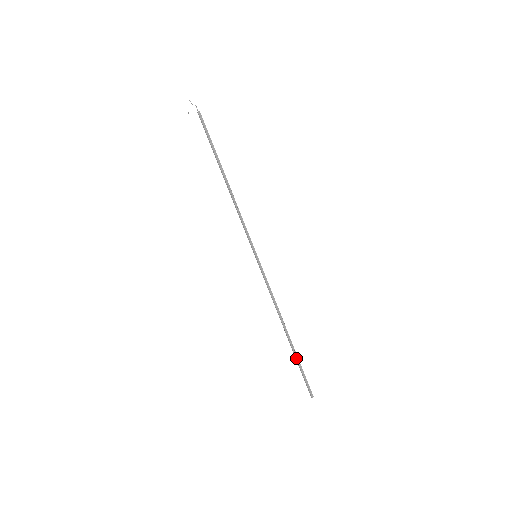
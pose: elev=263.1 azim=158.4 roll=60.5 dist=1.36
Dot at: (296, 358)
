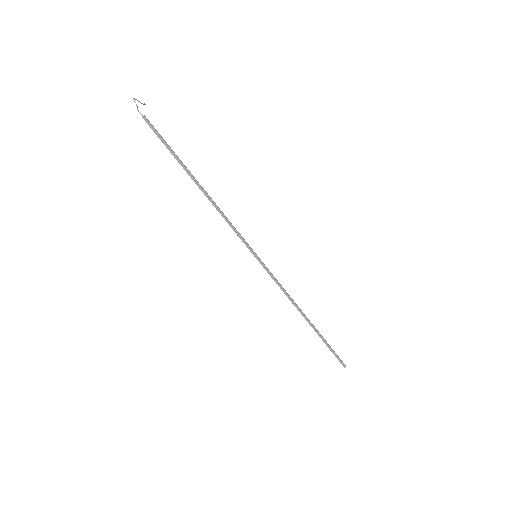
Dot at: occluded
